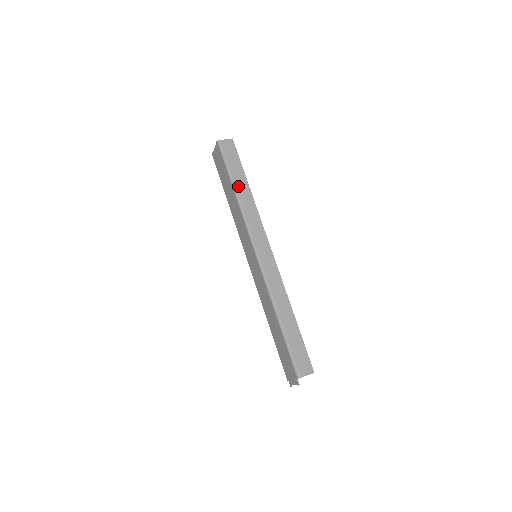
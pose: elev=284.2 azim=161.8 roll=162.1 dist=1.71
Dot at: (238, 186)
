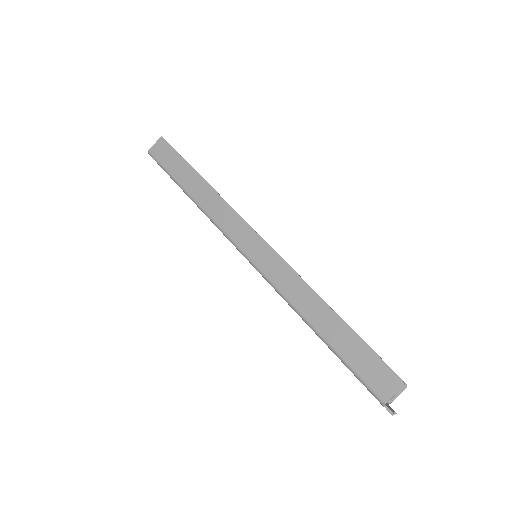
Dot at: (189, 187)
